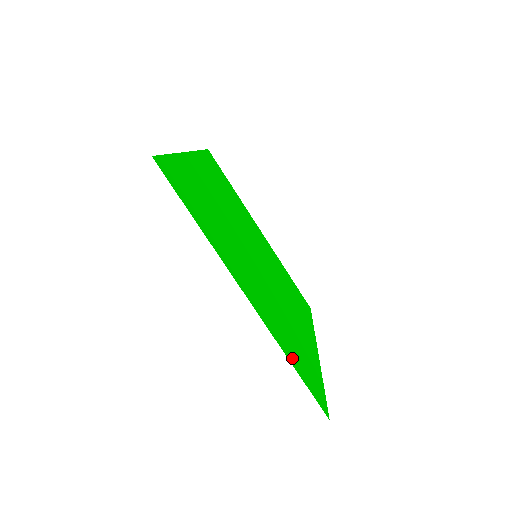
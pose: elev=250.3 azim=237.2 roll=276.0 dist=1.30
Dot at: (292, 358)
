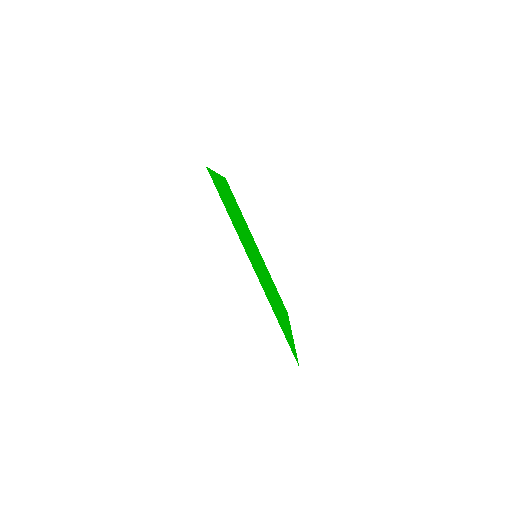
Dot at: (278, 320)
